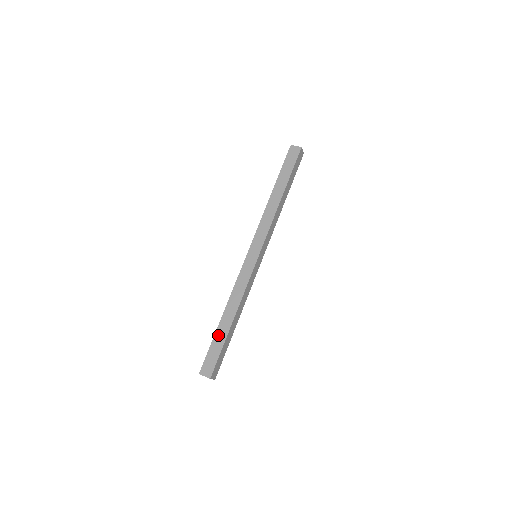
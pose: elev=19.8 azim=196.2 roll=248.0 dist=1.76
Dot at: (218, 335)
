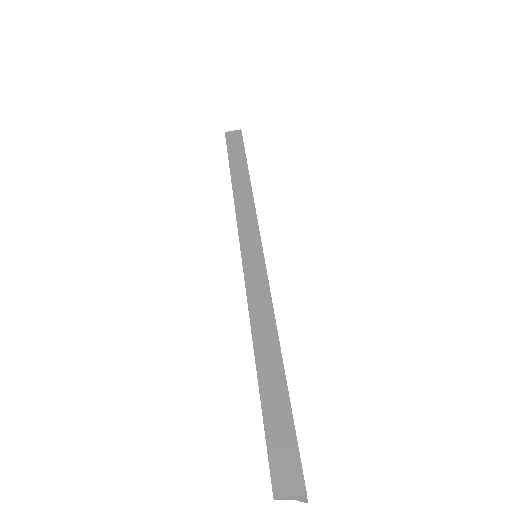
Dot at: (268, 396)
